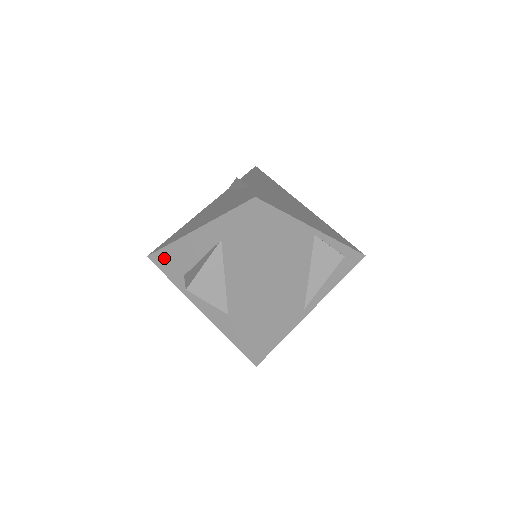
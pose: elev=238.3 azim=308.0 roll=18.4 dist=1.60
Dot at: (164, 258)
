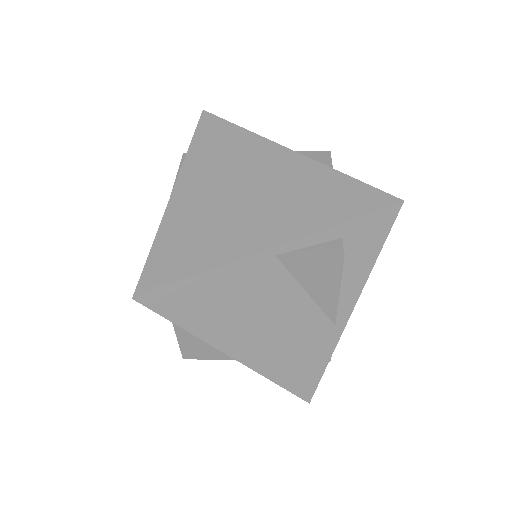
Dot at: occluded
